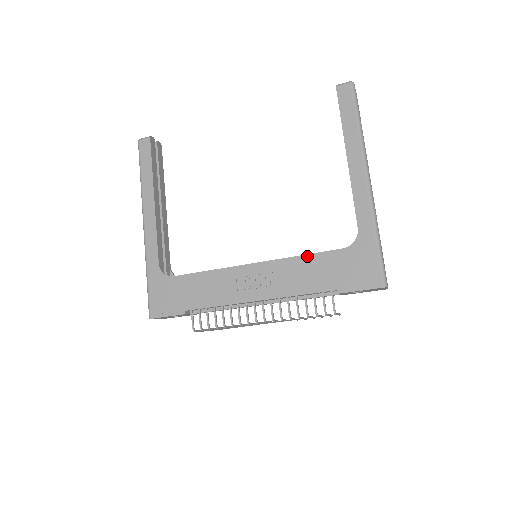
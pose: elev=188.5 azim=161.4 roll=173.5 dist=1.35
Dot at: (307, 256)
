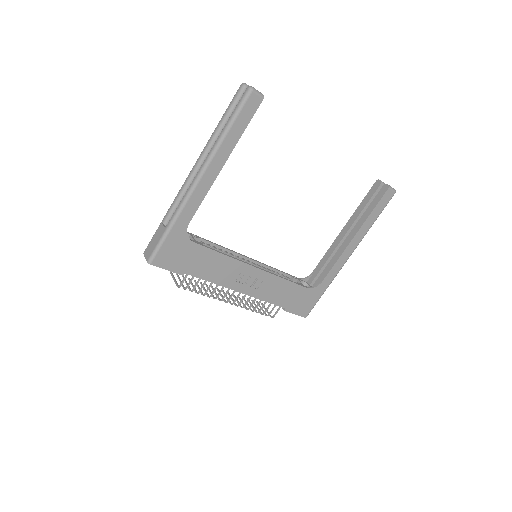
Dot at: (288, 282)
